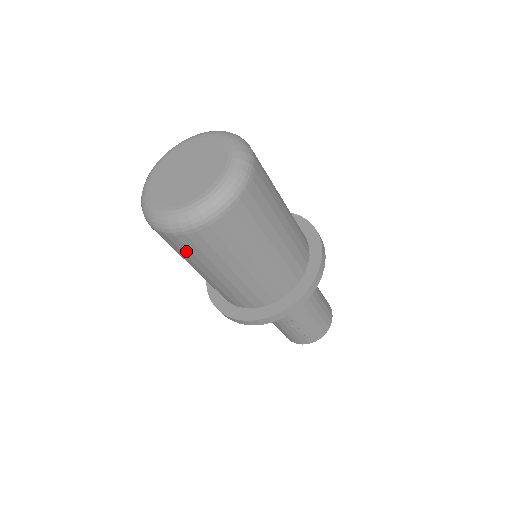
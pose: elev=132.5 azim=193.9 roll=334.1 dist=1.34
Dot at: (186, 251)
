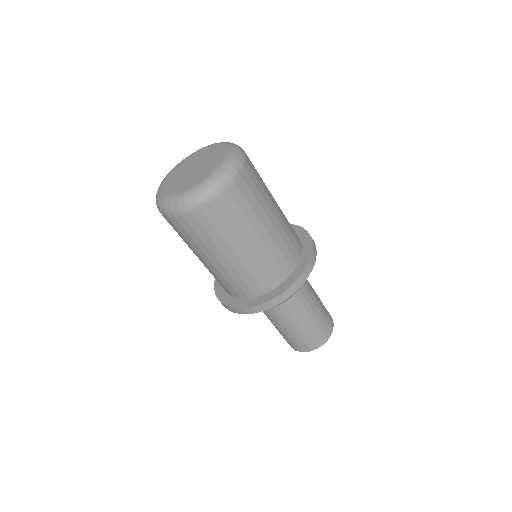
Dot at: occluded
